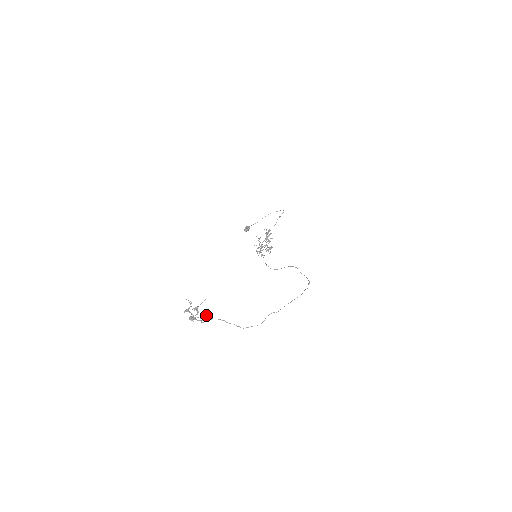
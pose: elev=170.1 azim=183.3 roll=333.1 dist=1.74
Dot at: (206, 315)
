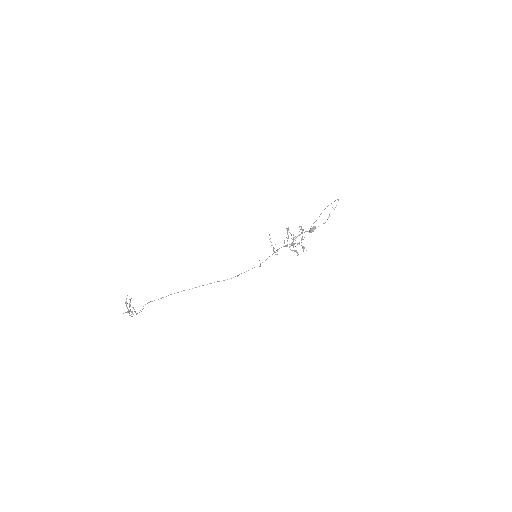
Dot at: (127, 308)
